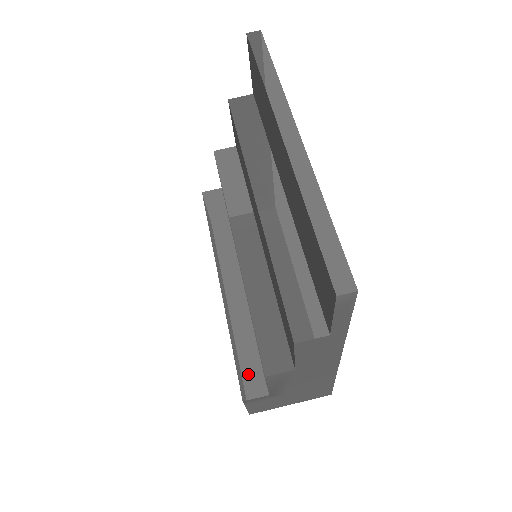
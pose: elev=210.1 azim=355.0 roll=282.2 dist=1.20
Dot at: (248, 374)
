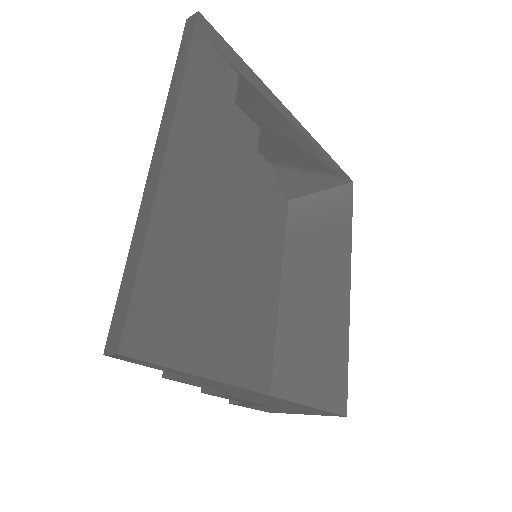
Dot at: occluded
